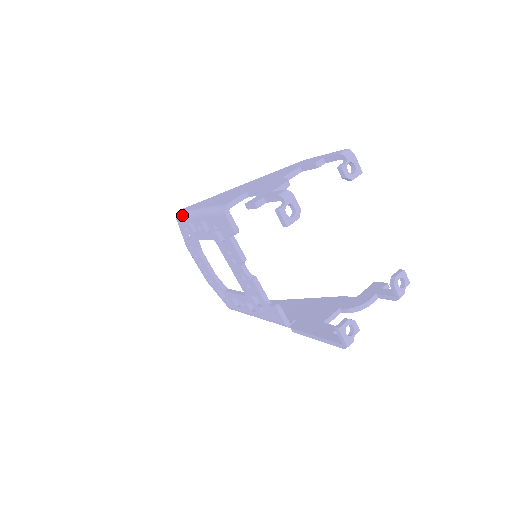
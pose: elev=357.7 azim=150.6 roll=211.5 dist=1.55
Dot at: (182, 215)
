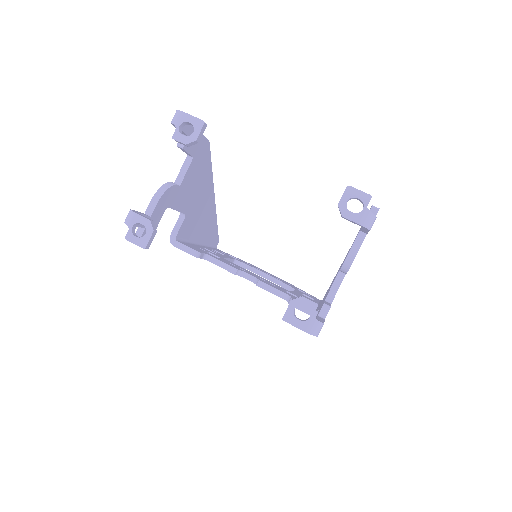
Dot at: occluded
